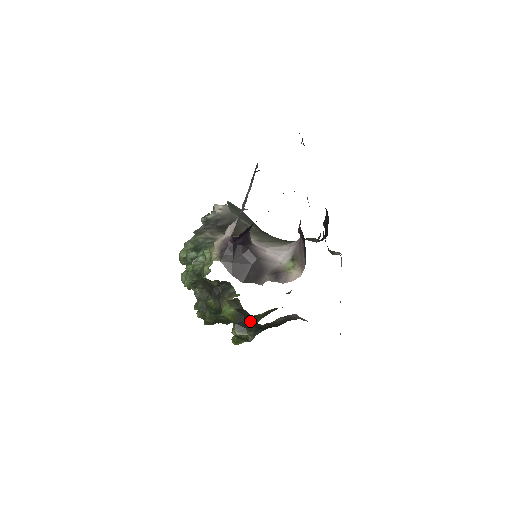
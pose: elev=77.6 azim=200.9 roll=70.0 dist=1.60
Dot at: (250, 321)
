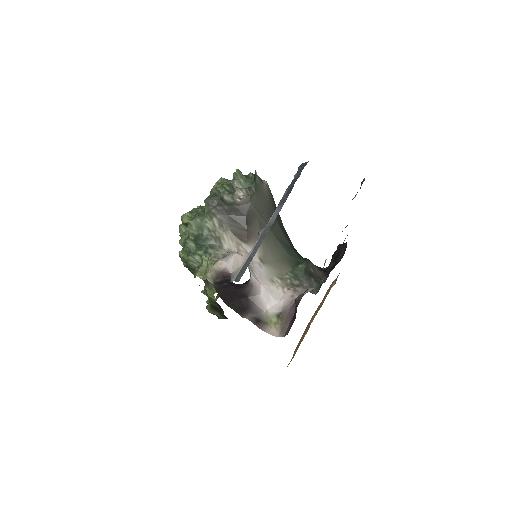
Dot at: occluded
